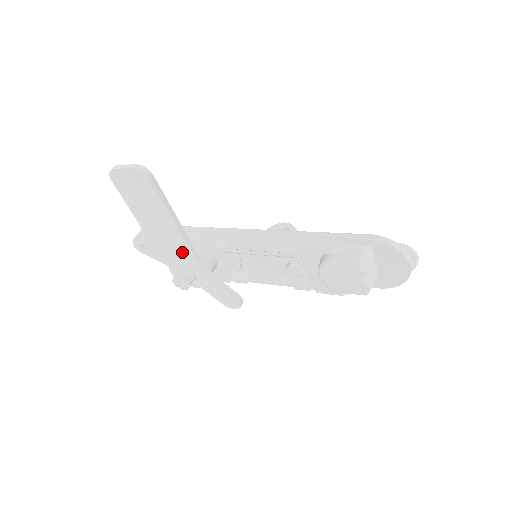
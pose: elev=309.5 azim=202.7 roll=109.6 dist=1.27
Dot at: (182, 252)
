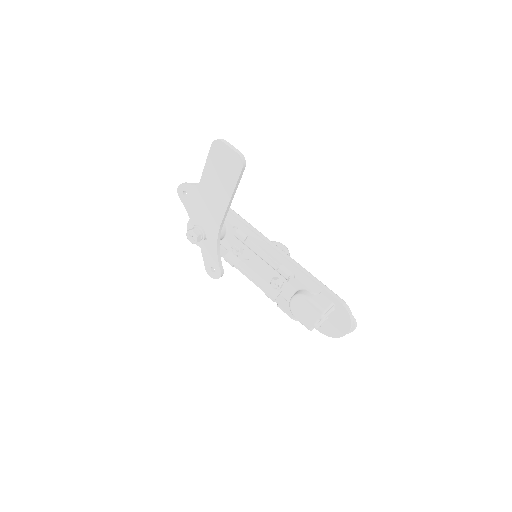
Dot at: (213, 220)
